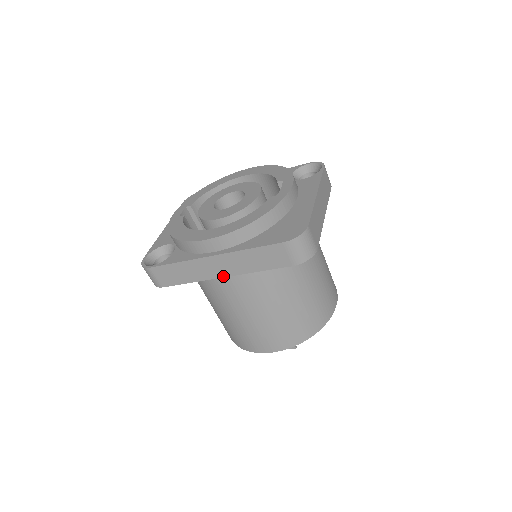
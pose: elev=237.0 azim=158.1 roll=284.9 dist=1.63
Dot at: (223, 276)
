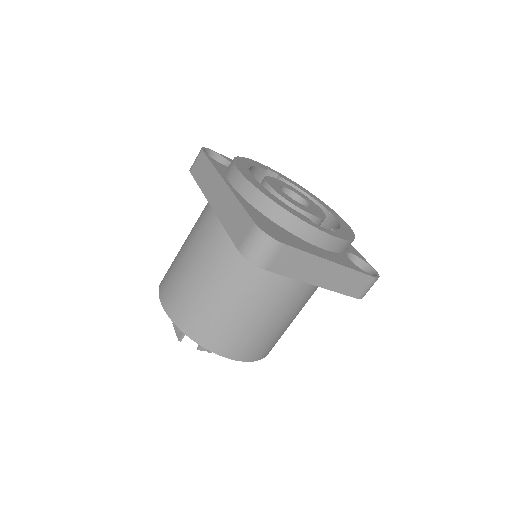
Dot at: (212, 205)
